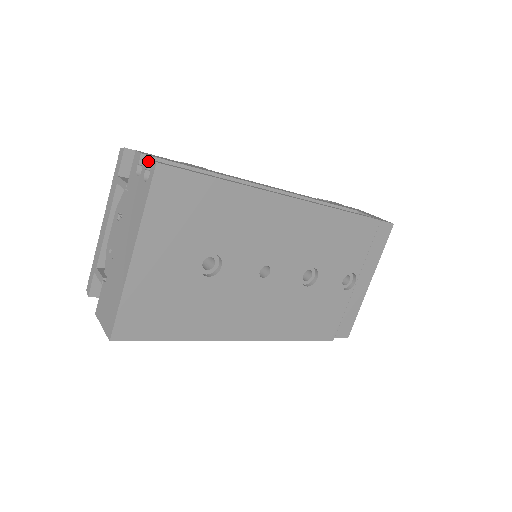
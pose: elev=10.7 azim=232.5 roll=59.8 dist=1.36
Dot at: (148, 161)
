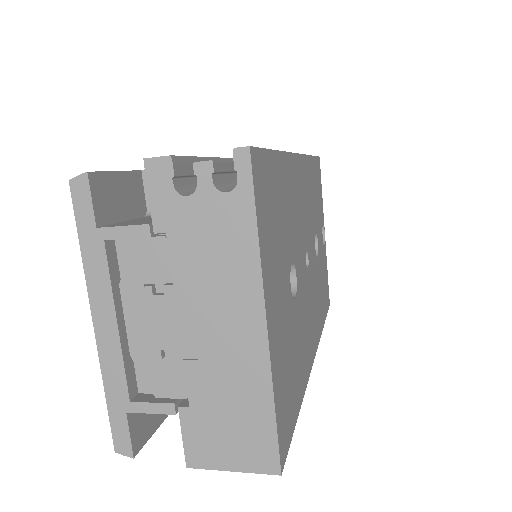
Dot at: (179, 166)
